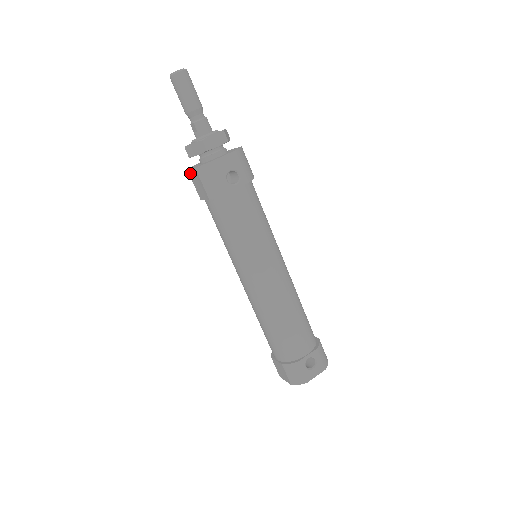
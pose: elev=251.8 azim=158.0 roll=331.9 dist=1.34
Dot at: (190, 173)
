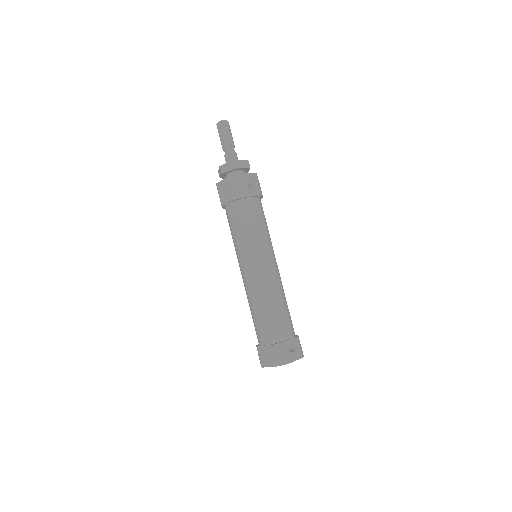
Dot at: (219, 185)
